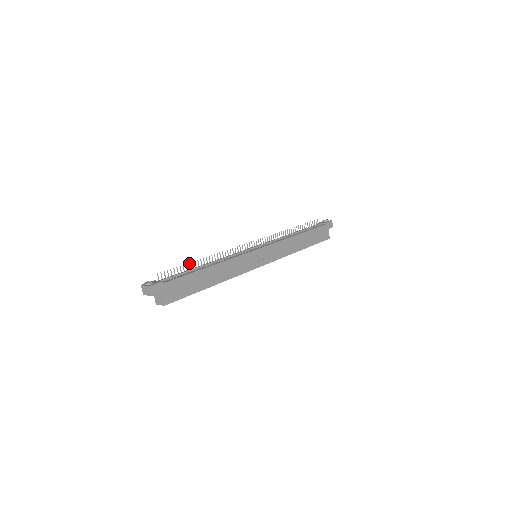
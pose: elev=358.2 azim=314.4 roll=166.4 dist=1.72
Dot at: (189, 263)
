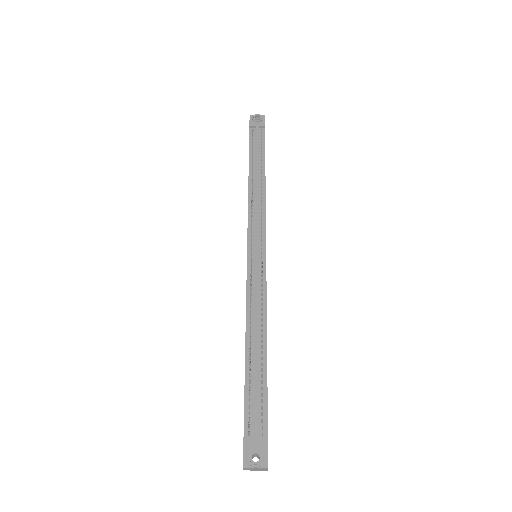
Dot at: occluded
